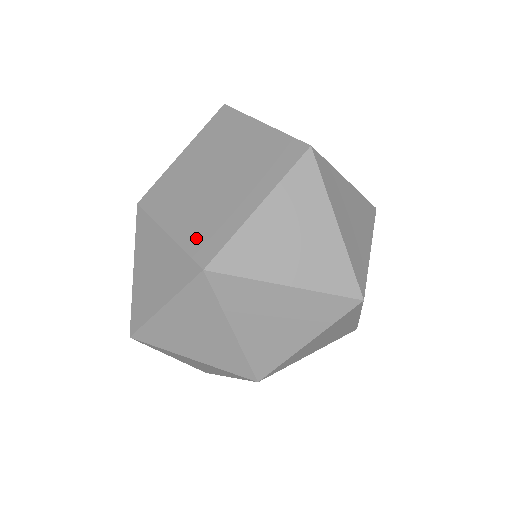
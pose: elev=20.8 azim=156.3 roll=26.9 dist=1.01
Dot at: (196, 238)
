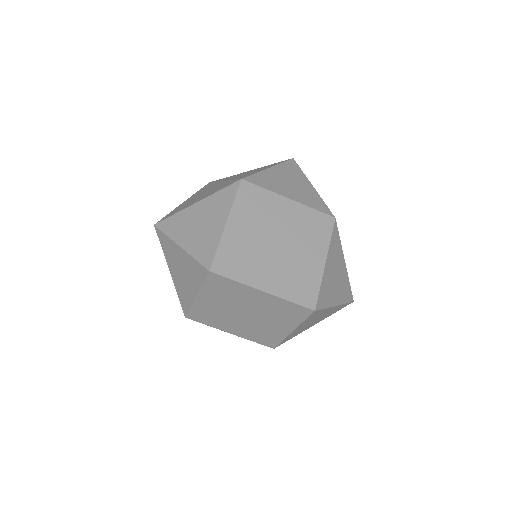
Dot at: (257, 338)
